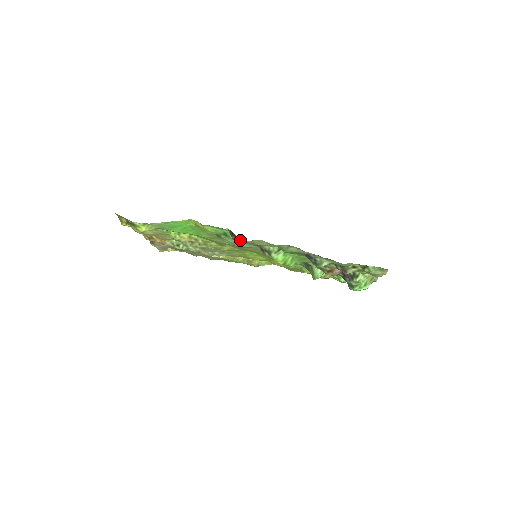
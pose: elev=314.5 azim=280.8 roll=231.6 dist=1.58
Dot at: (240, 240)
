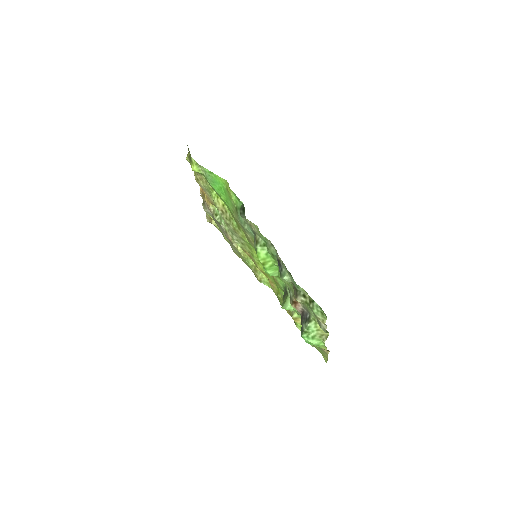
Dot at: occluded
